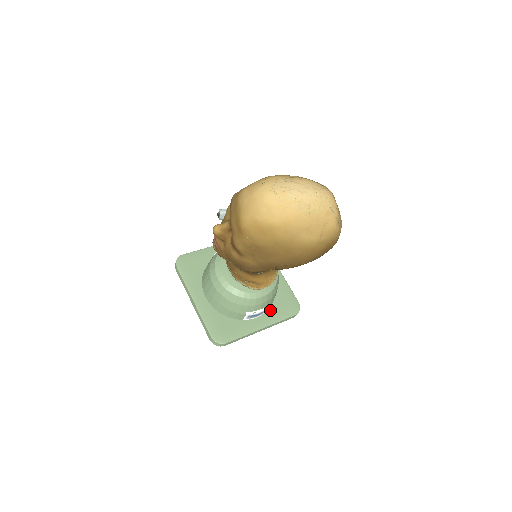
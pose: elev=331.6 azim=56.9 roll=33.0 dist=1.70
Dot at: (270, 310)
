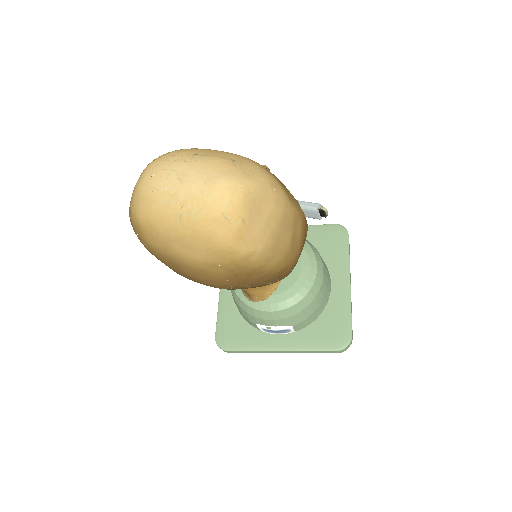
Dot at: (303, 331)
